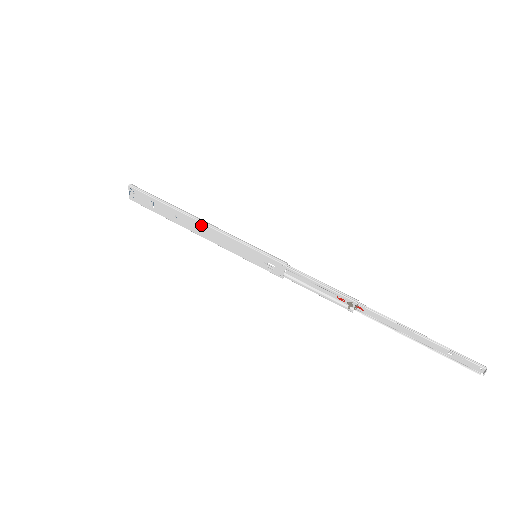
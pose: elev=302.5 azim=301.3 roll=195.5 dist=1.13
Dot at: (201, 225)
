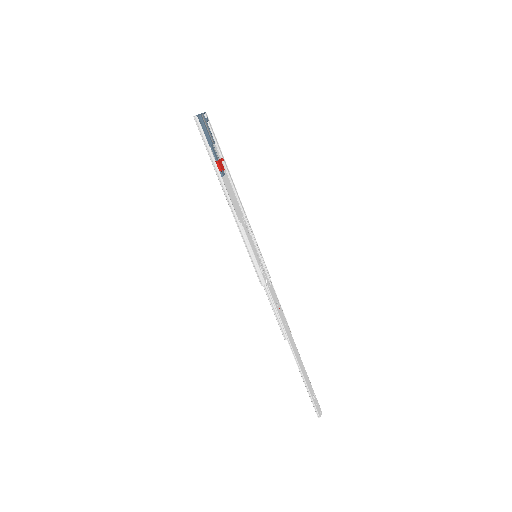
Dot at: (230, 204)
